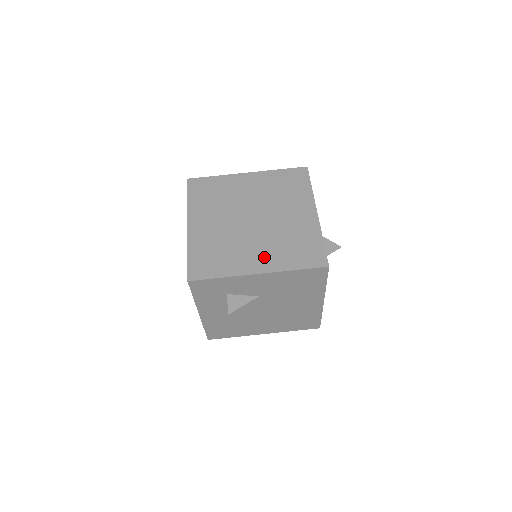
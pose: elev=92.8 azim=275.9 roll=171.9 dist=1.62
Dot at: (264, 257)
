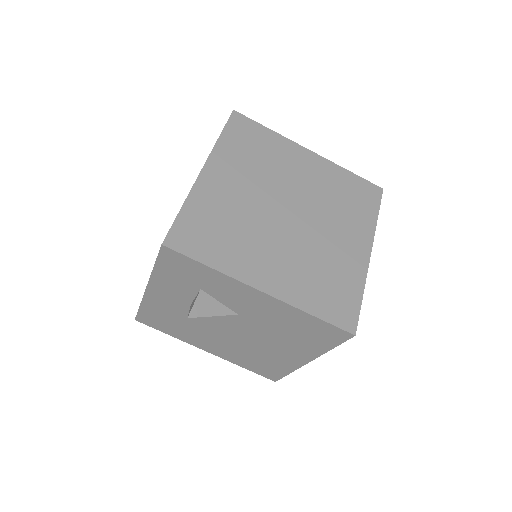
Dot at: (280, 273)
